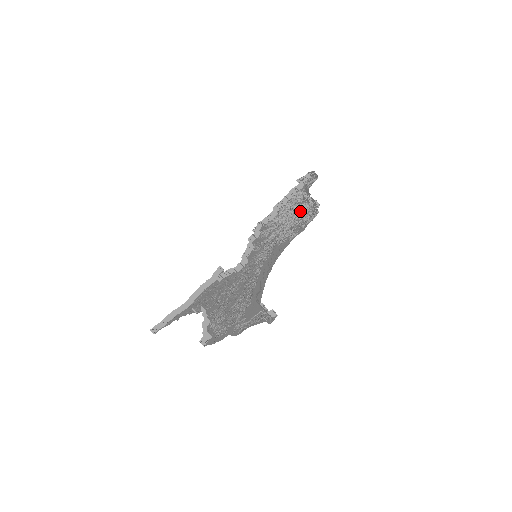
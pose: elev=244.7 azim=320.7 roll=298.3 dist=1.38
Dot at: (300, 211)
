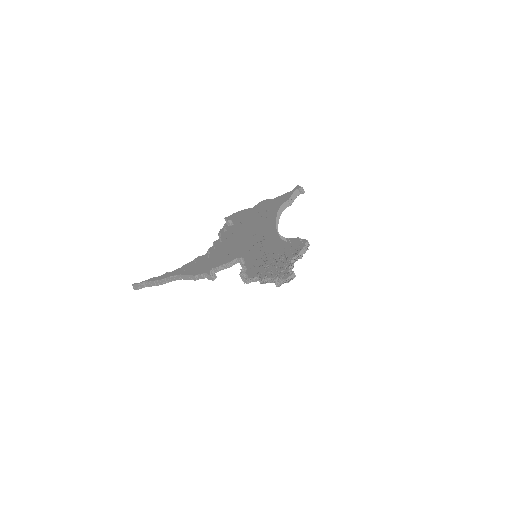
Dot at: occluded
